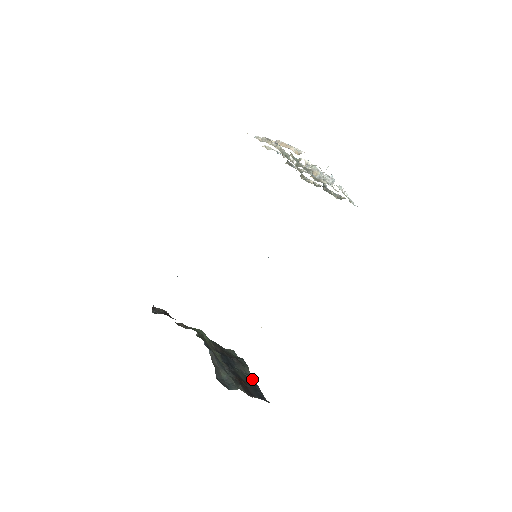
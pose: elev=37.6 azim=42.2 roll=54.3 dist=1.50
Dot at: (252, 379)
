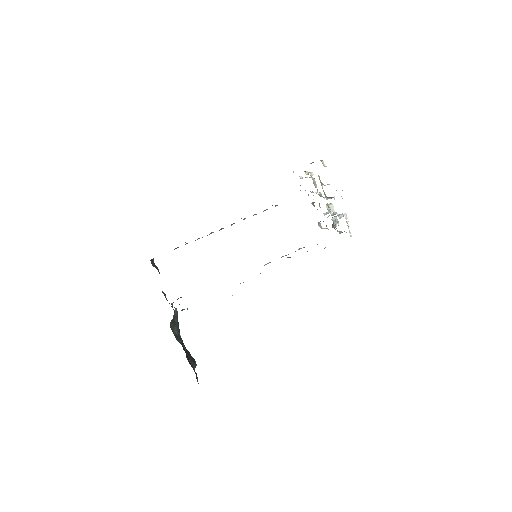
Dot at: occluded
